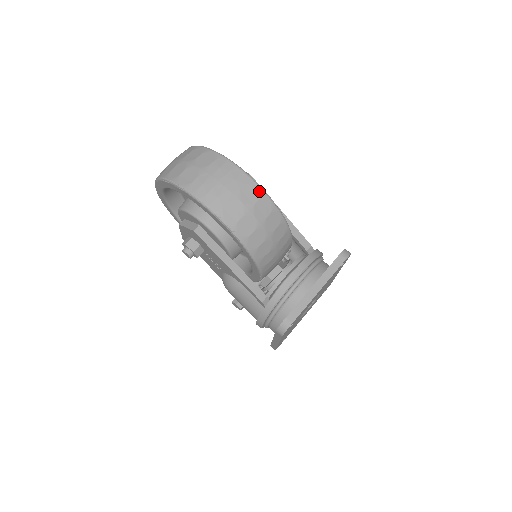
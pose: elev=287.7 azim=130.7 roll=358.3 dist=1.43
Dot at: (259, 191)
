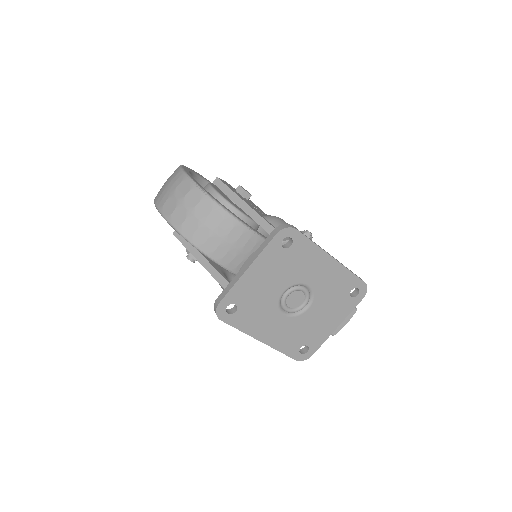
Dot at: (190, 185)
